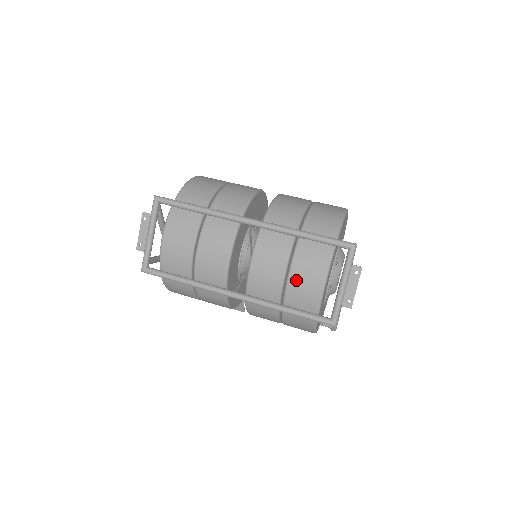
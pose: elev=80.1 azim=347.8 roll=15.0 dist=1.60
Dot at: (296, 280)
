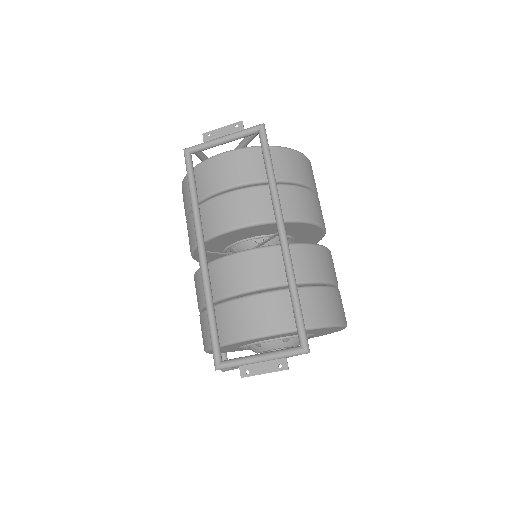
Dot at: (244, 307)
